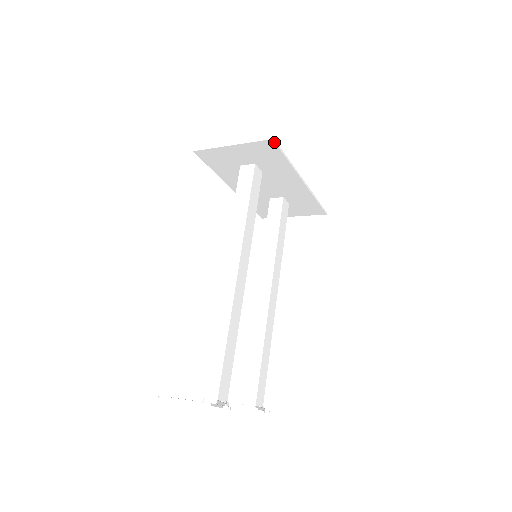
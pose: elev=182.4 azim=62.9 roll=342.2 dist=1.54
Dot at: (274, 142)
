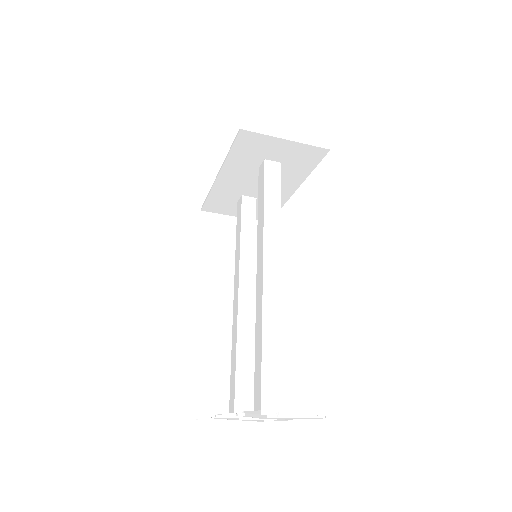
Dot at: (327, 152)
